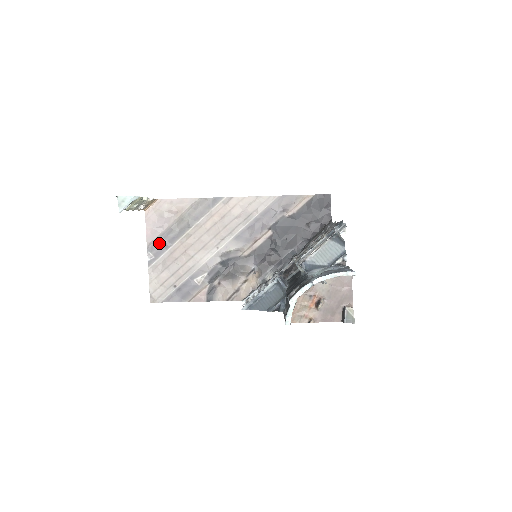
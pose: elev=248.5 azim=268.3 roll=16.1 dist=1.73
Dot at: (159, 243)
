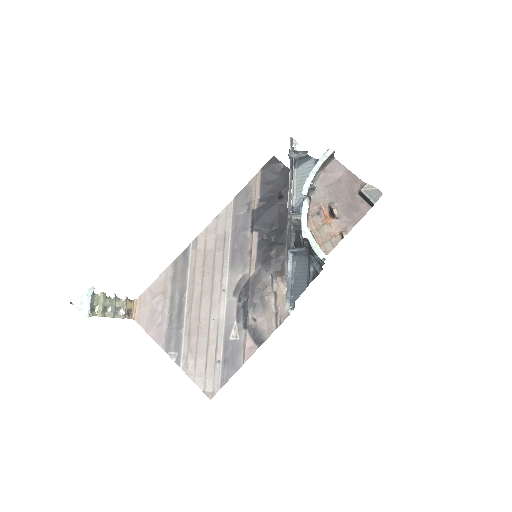
Dot at: (170, 336)
